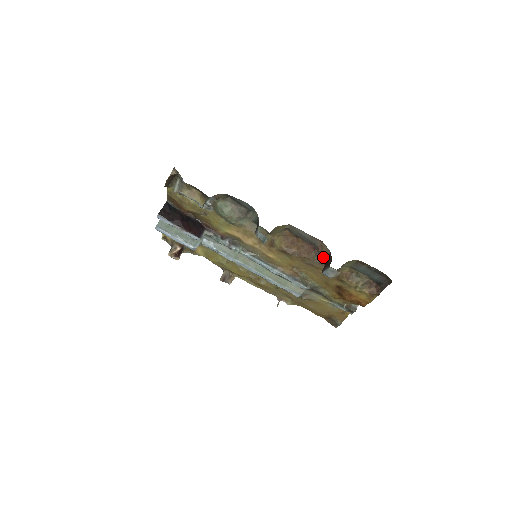
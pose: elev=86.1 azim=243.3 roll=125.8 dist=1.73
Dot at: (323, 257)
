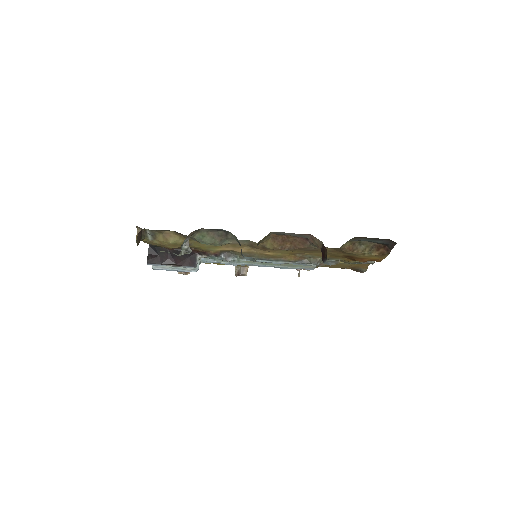
Dot at: (318, 247)
